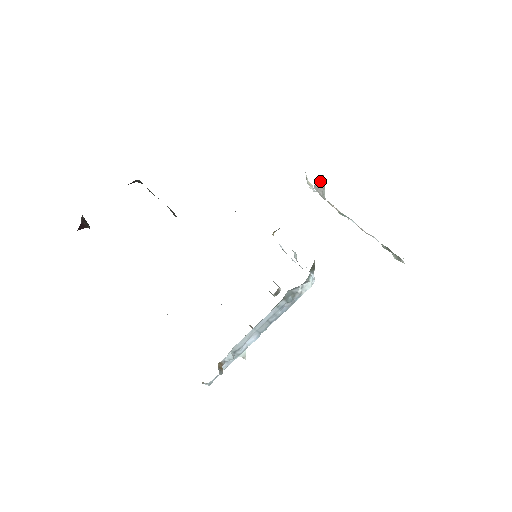
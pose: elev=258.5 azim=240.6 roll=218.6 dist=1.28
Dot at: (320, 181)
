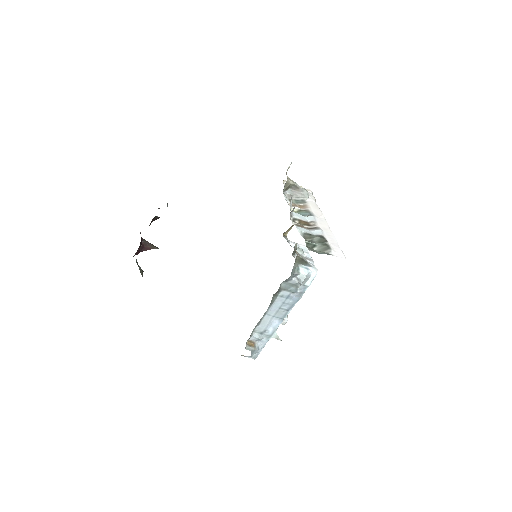
Dot at: (292, 186)
